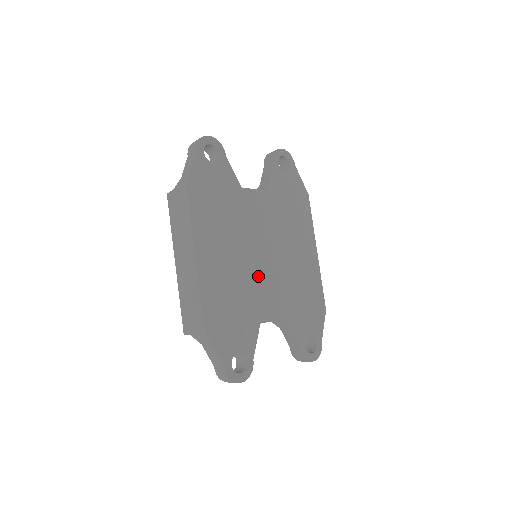
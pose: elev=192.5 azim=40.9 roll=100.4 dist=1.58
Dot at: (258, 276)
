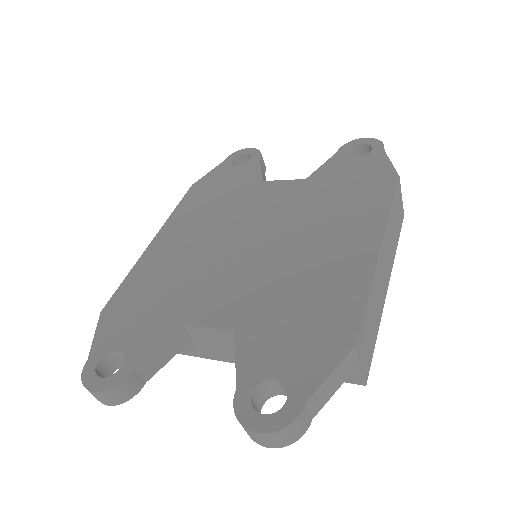
Dot at: (222, 267)
